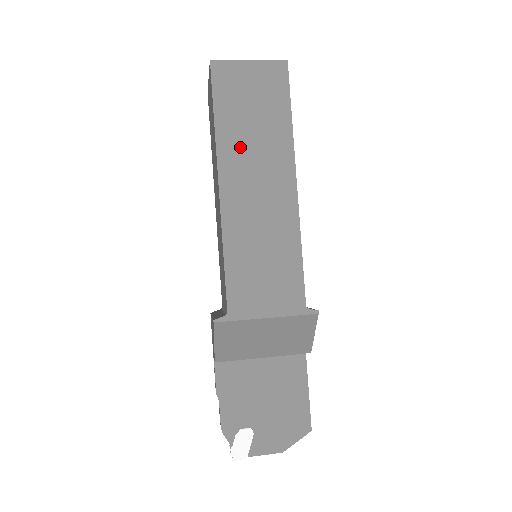
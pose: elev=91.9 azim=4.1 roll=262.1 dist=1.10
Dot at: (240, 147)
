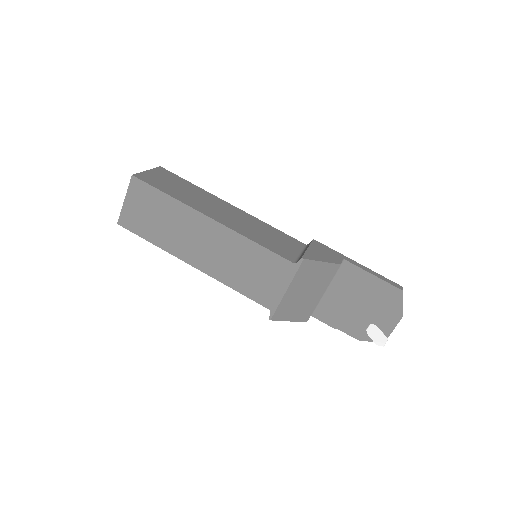
Dot at: (174, 239)
